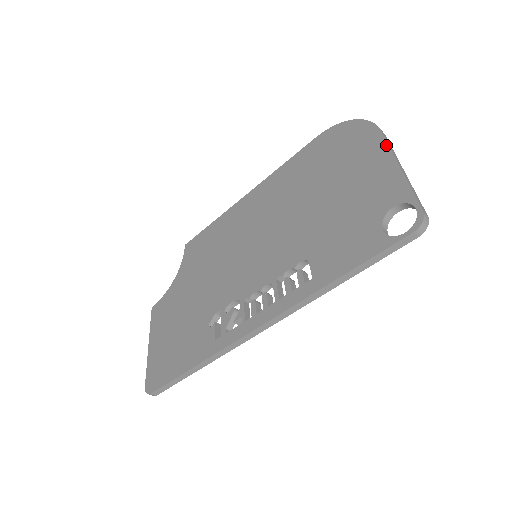
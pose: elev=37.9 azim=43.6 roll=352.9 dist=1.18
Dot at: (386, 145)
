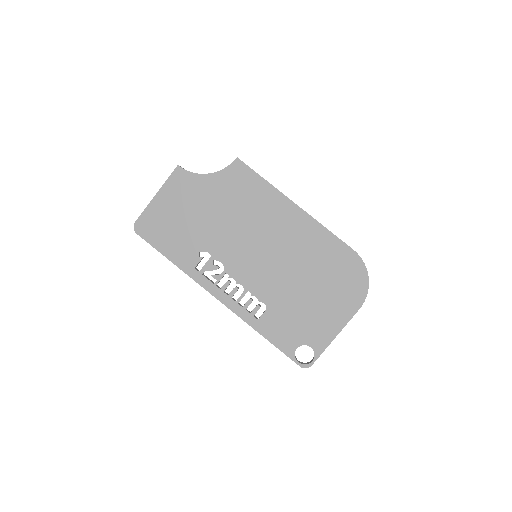
Dot at: (349, 319)
